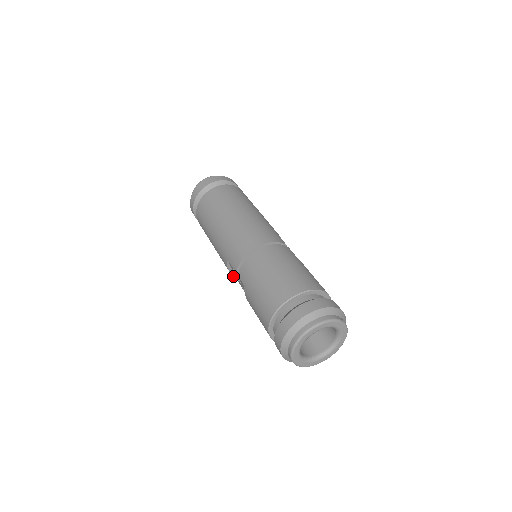
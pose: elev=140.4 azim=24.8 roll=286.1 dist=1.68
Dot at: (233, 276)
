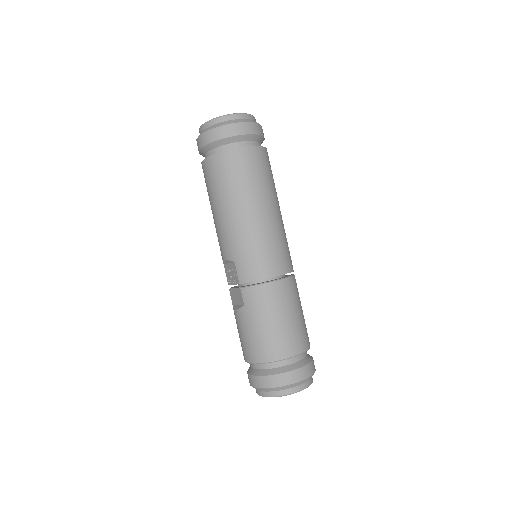
Dot at: (223, 263)
